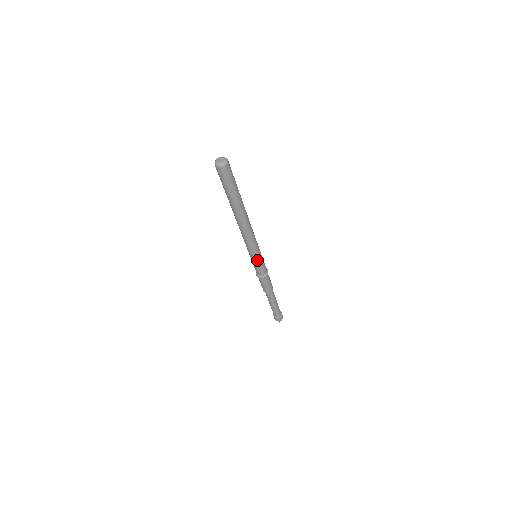
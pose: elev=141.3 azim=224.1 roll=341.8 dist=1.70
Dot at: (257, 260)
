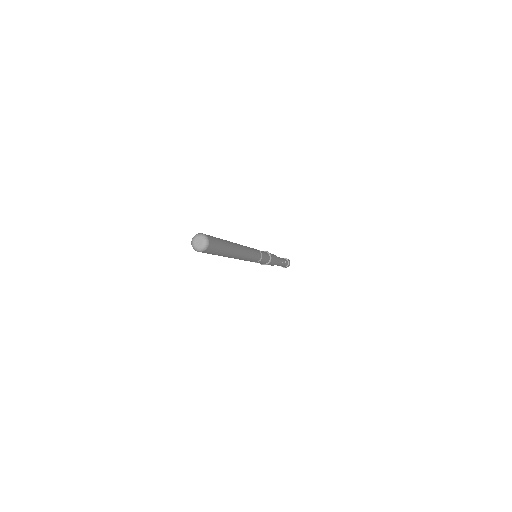
Dot at: (261, 260)
